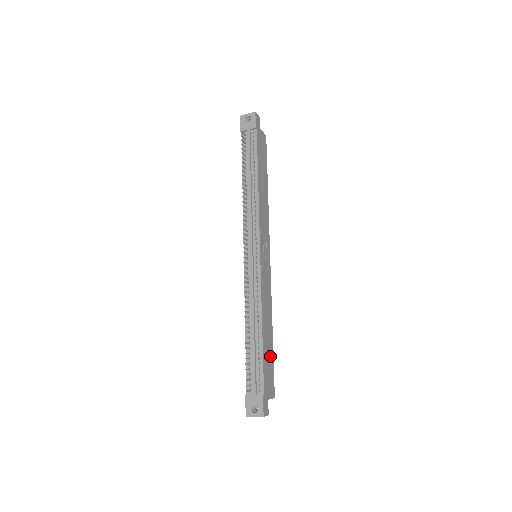
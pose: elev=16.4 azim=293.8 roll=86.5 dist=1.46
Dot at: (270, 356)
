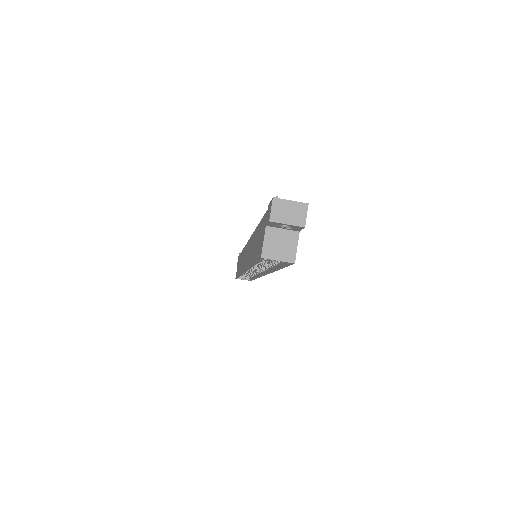
Dot at: occluded
